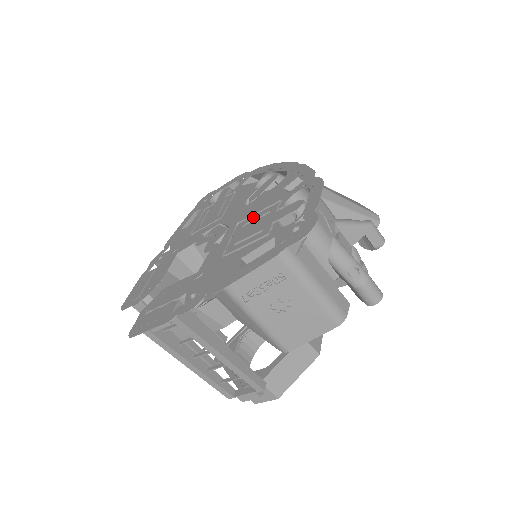
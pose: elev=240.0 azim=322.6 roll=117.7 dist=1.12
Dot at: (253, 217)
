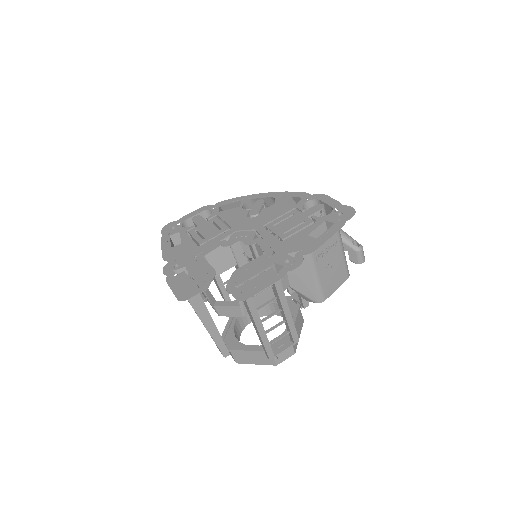
Dot at: (278, 220)
